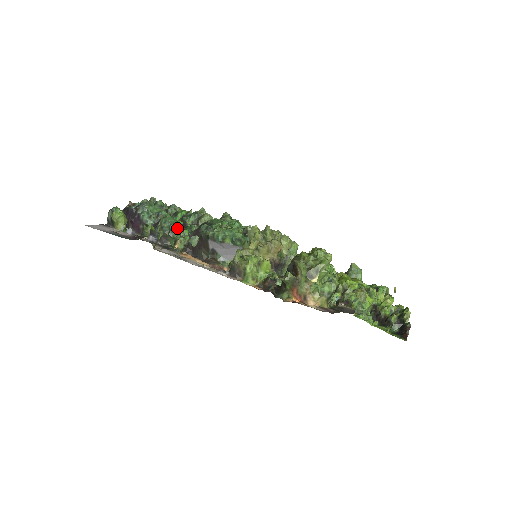
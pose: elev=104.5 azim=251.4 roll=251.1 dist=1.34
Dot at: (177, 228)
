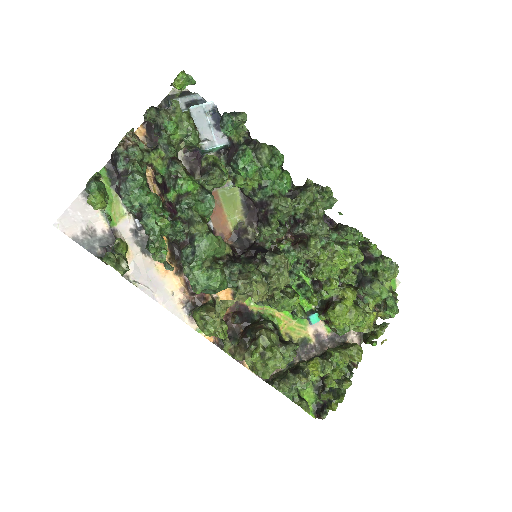
Dot at: (152, 251)
